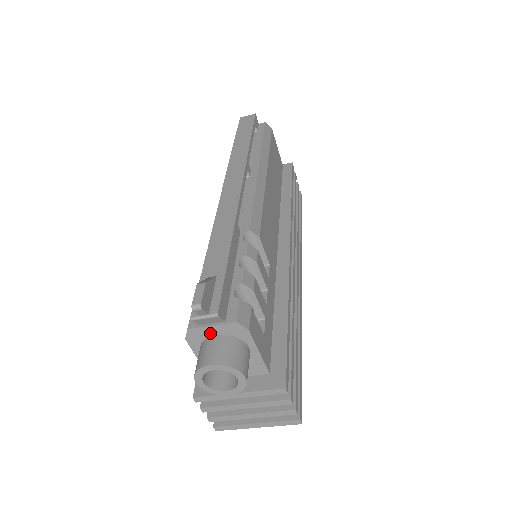
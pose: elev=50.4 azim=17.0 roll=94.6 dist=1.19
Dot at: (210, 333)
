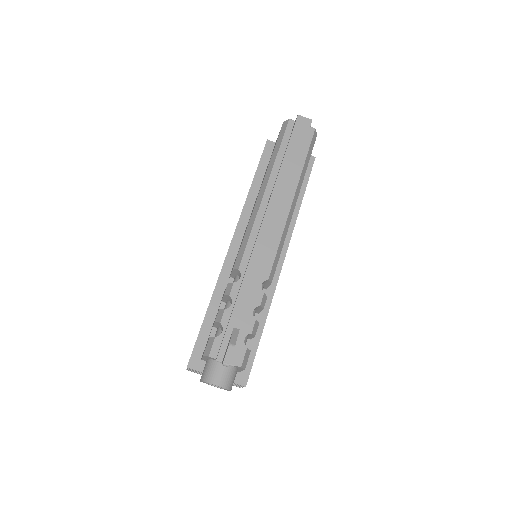
Dot at: occluded
